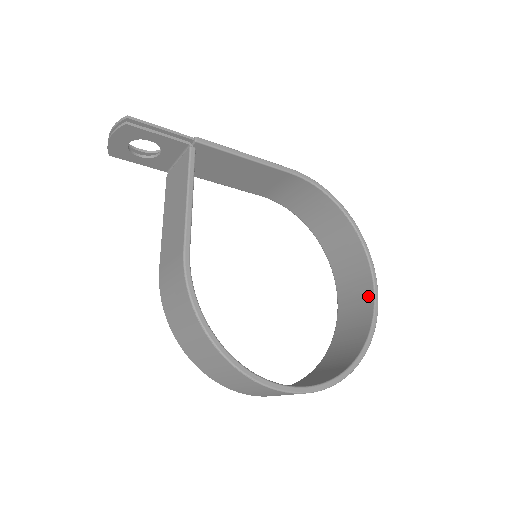
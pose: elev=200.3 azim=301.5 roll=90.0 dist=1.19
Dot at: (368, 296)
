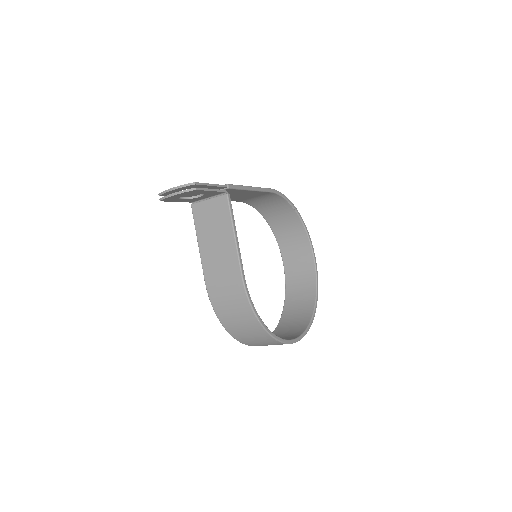
Dot at: (310, 264)
